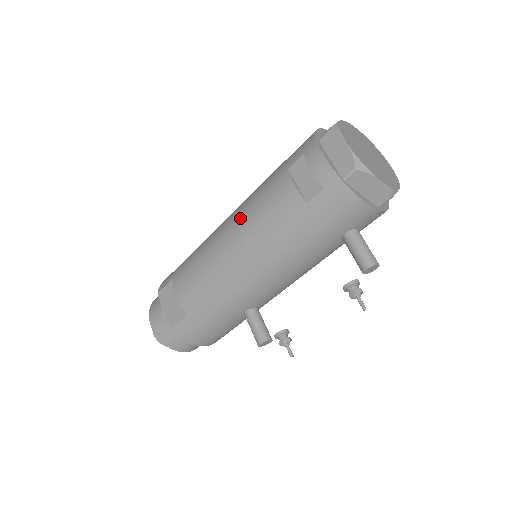
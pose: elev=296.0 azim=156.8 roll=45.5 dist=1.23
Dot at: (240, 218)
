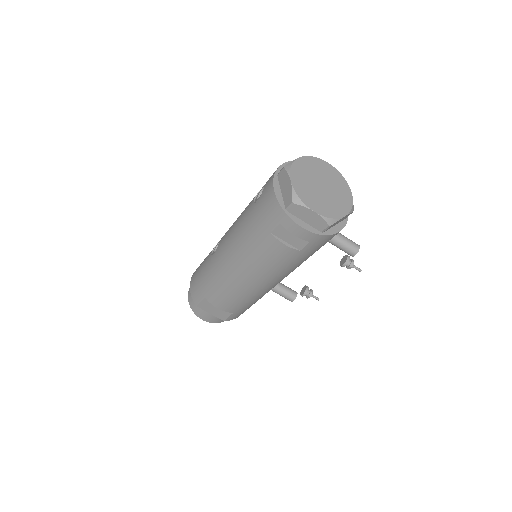
Dot at: (245, 264)
